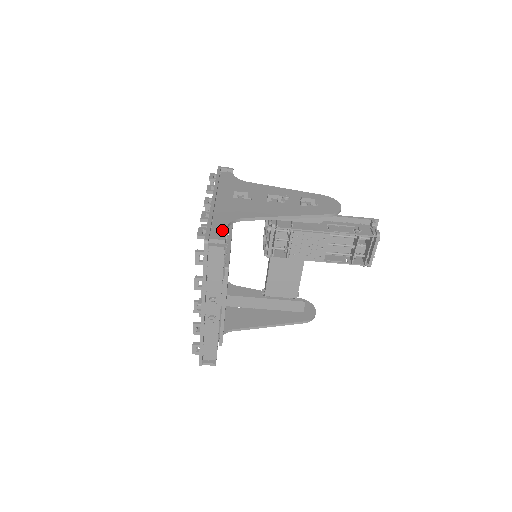
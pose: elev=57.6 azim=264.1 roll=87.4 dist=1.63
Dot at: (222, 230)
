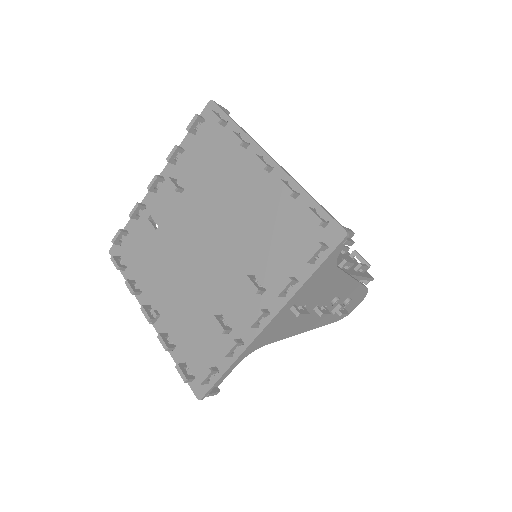
Dot at: (229, 371)
